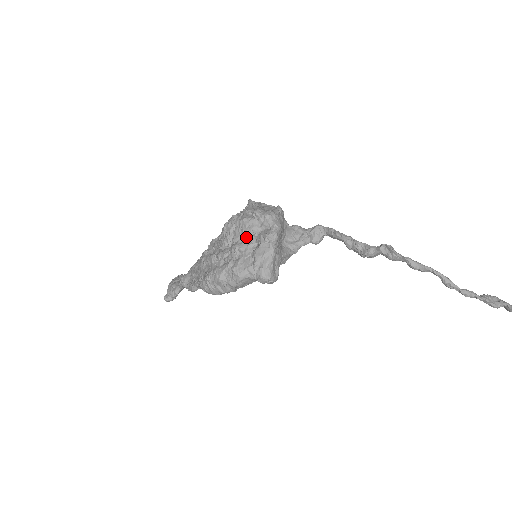
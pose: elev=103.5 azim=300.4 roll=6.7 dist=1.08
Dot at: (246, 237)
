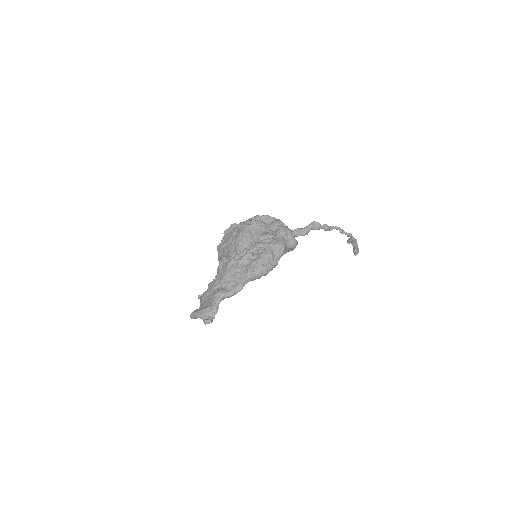
Dot at: (263, 231)
